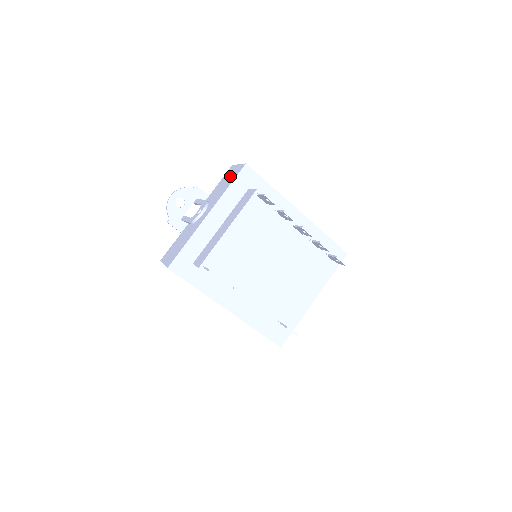
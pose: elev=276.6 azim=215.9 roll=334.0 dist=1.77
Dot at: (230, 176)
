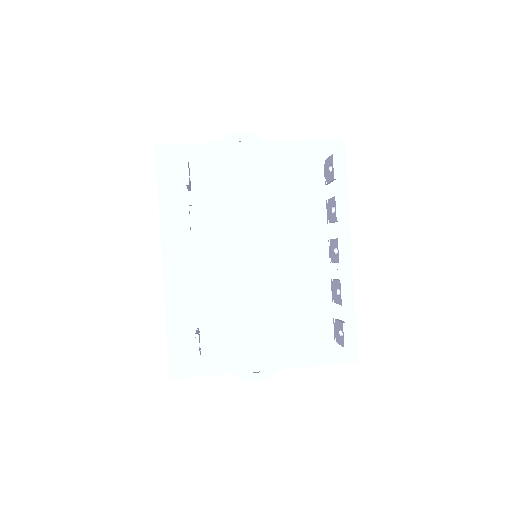
Dot at: occluded
